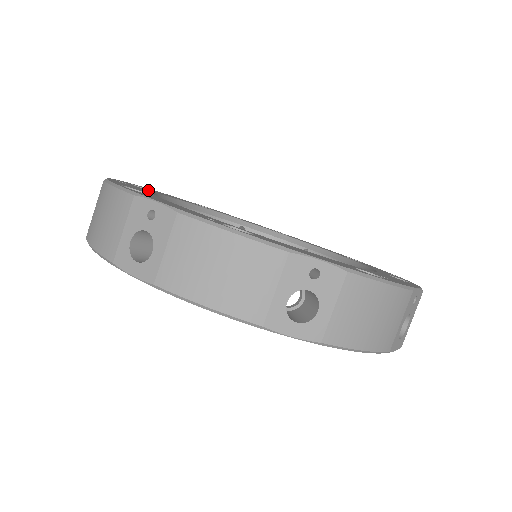
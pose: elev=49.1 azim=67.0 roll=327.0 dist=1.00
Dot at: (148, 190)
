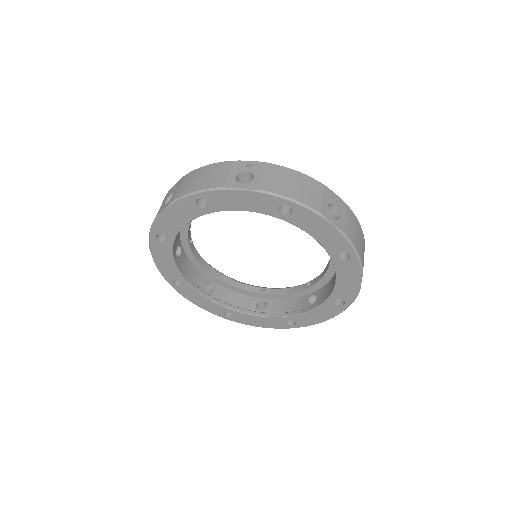
Dot at: occluded
